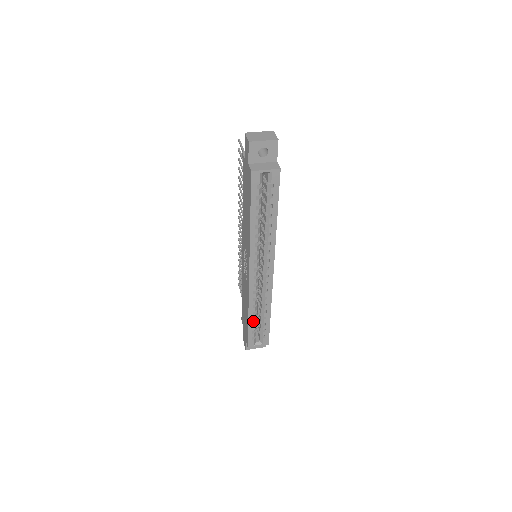
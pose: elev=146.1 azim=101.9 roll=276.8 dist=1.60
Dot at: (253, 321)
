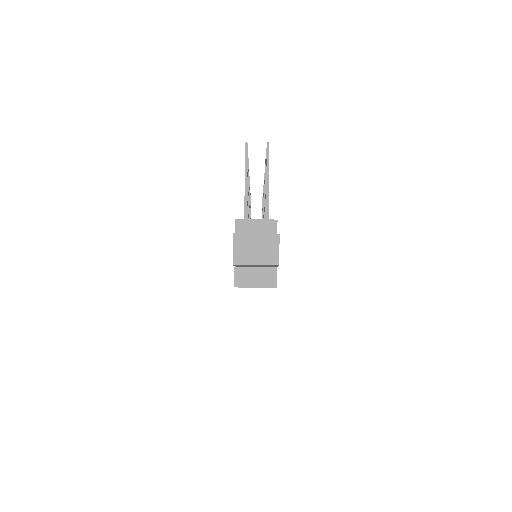
Dot at: occluded
